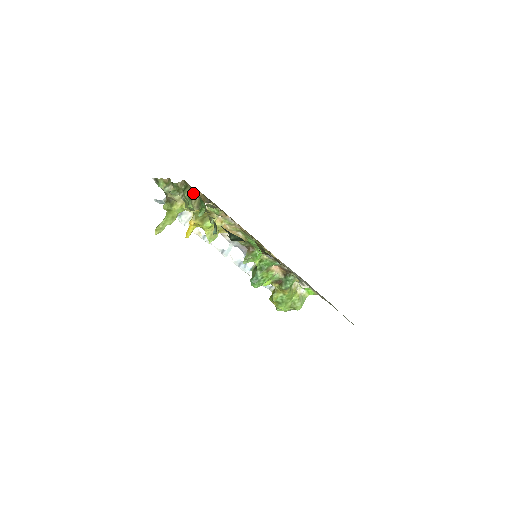
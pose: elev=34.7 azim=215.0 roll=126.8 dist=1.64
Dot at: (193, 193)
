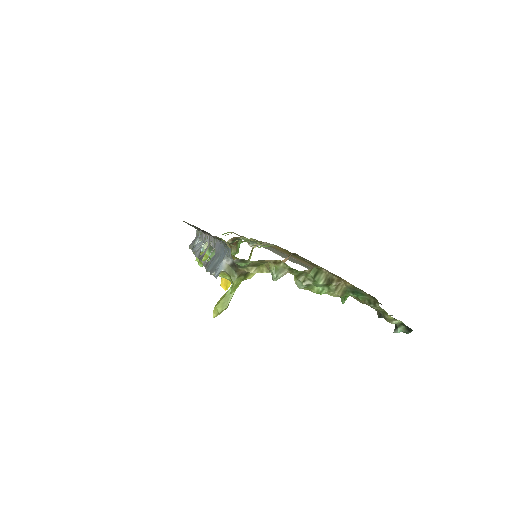
Dot at: (338, 282)
